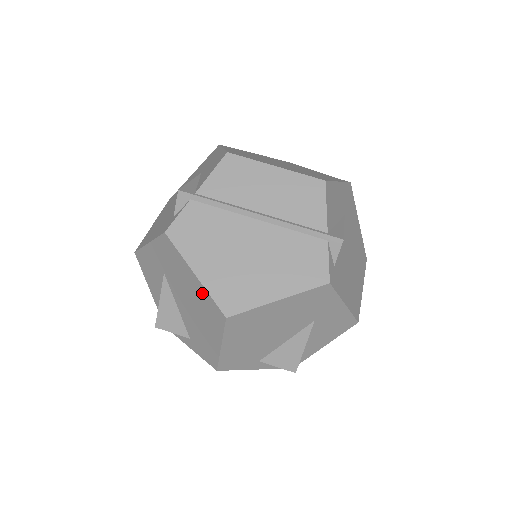
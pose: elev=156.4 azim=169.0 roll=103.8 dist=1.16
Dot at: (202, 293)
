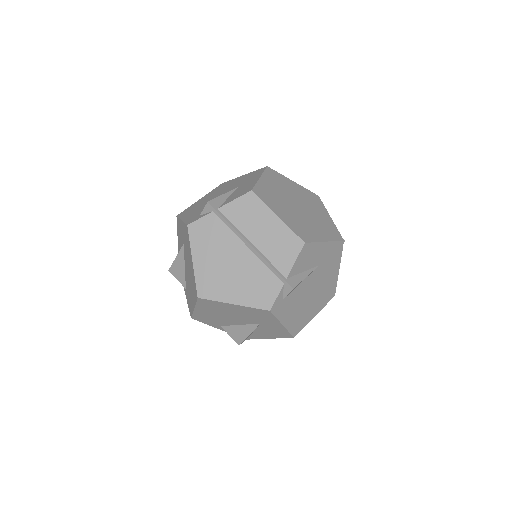
Dot at: (193, 274)
